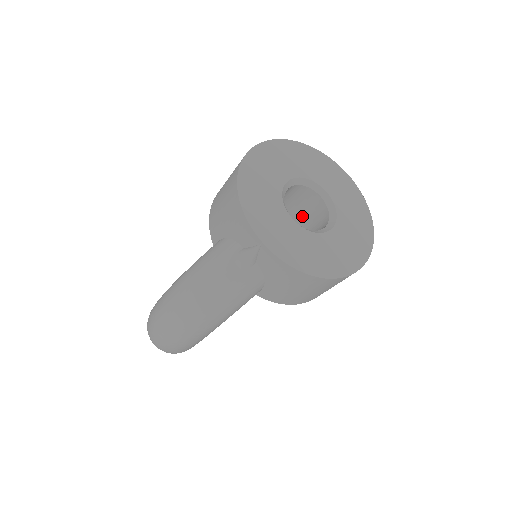
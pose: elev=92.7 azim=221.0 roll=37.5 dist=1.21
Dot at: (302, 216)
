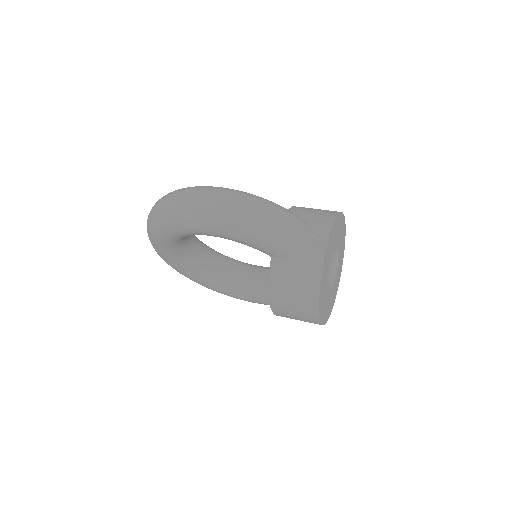
Dot at: occluded
